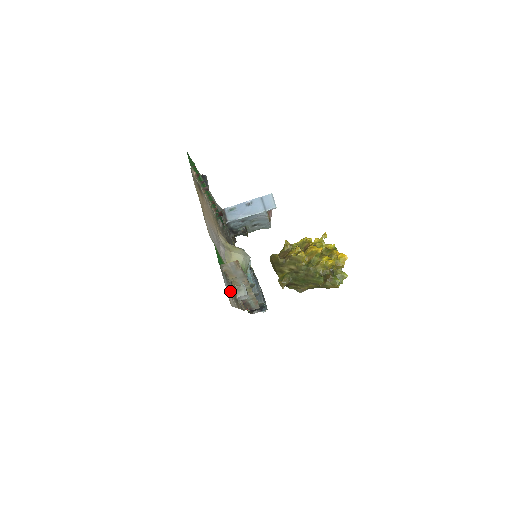
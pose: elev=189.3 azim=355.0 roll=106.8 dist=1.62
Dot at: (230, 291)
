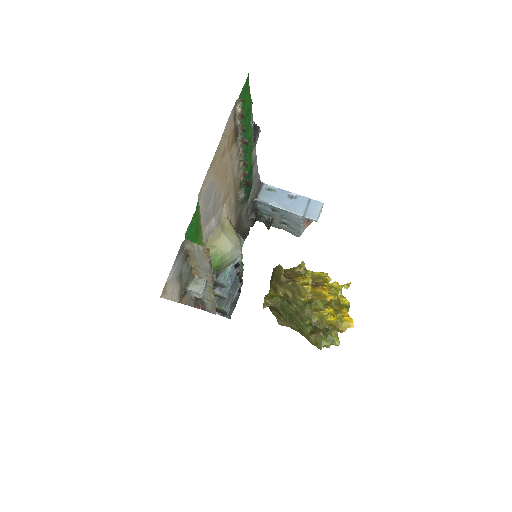
Dot at: (179, 277)
